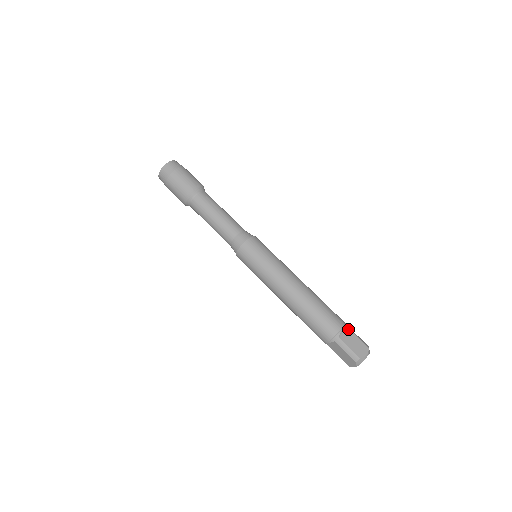
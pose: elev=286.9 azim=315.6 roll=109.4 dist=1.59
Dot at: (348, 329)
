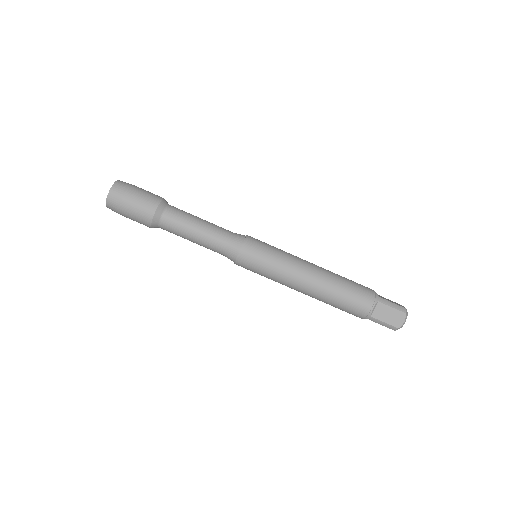
Dot at: (379, 303)
